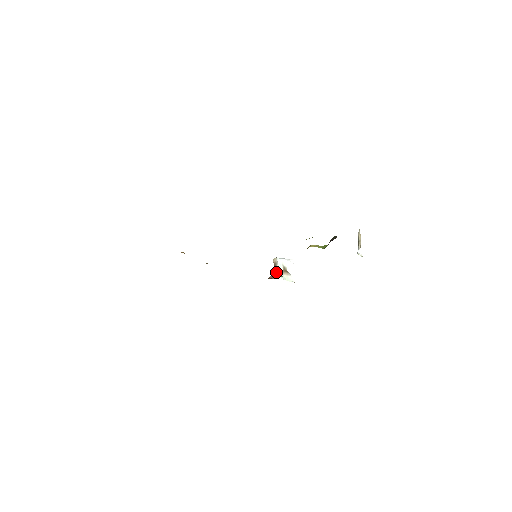
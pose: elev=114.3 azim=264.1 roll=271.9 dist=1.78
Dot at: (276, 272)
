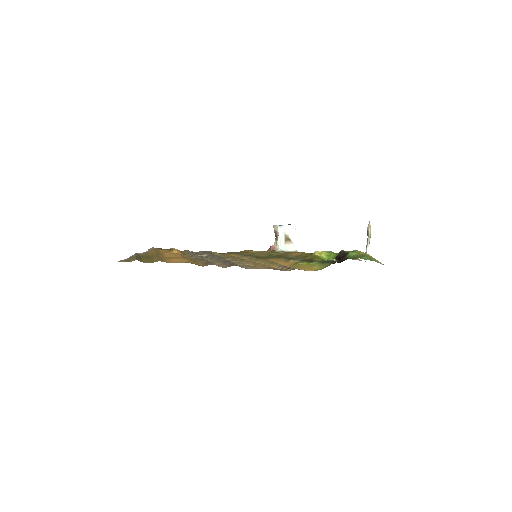
Dot at: (277, 244)
